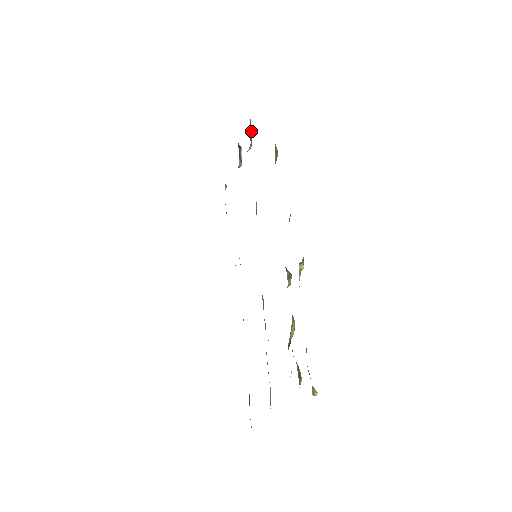
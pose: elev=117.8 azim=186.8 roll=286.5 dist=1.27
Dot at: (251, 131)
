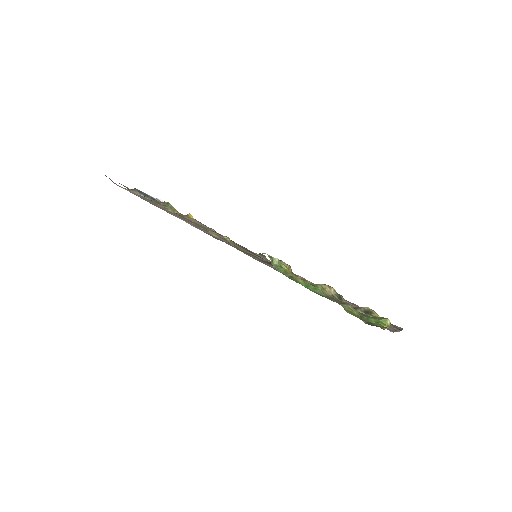
Dot at: (143, 193)
